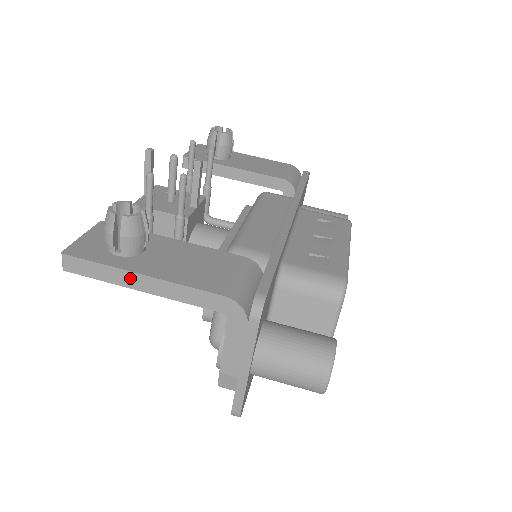
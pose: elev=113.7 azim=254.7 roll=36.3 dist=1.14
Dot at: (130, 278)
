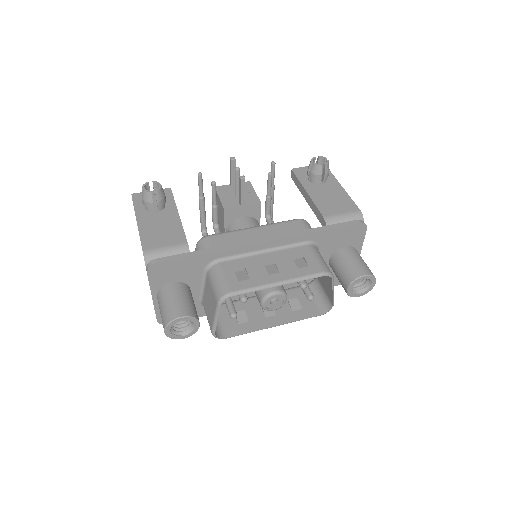
Dot at: occluded
